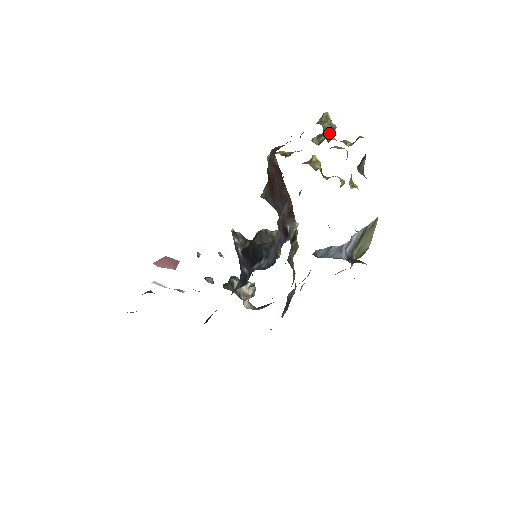
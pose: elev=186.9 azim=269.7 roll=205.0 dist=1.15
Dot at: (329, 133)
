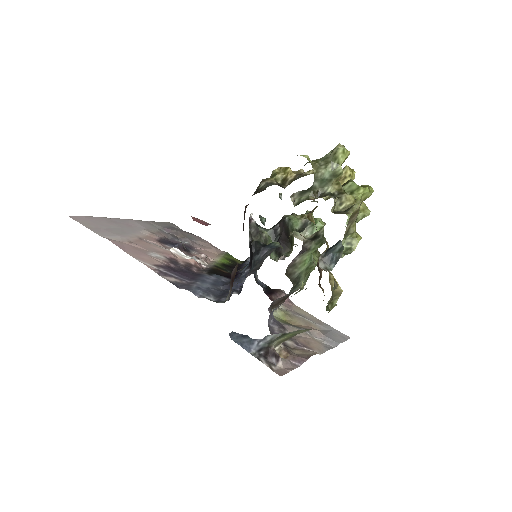
Dot at: (326, 183)
